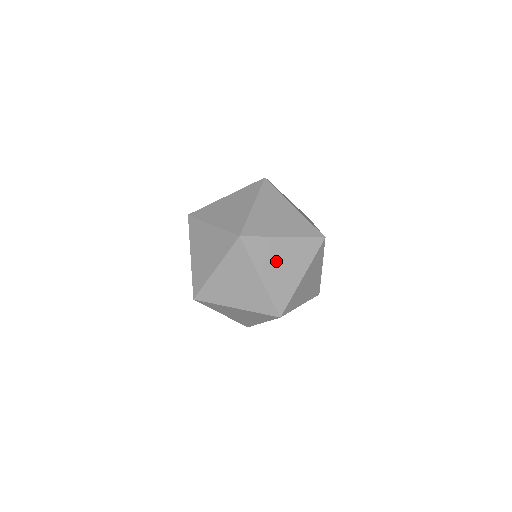
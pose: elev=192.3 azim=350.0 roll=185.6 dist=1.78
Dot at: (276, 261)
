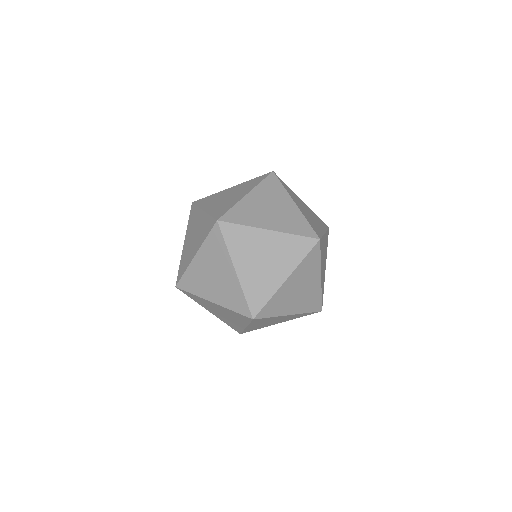
Dot at: (256, 255)
